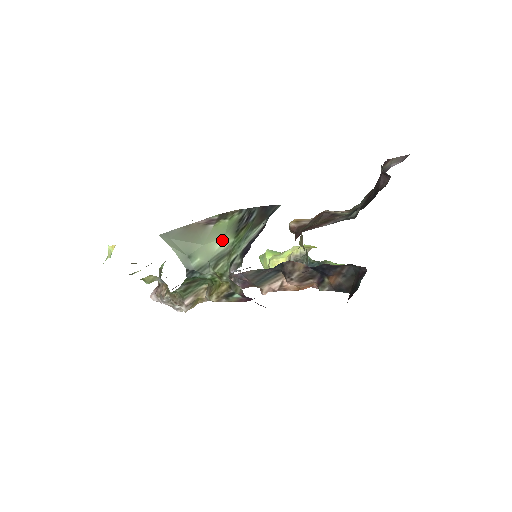
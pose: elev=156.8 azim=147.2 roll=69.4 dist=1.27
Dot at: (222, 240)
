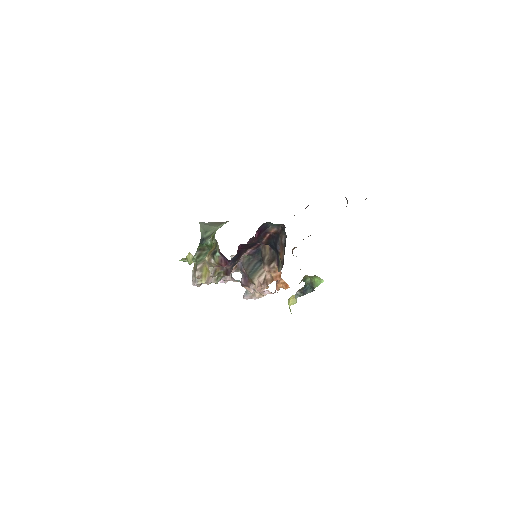
Dot at: occluded
